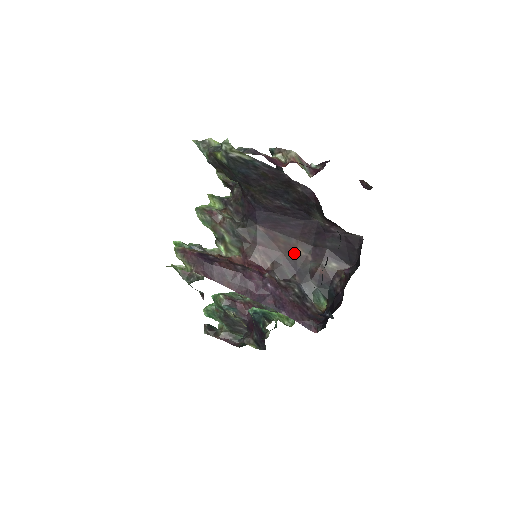
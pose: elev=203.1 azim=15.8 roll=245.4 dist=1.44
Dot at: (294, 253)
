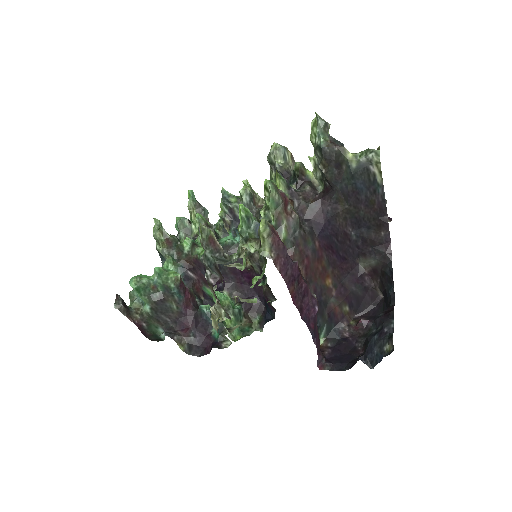
Dot at: (325, 281)
